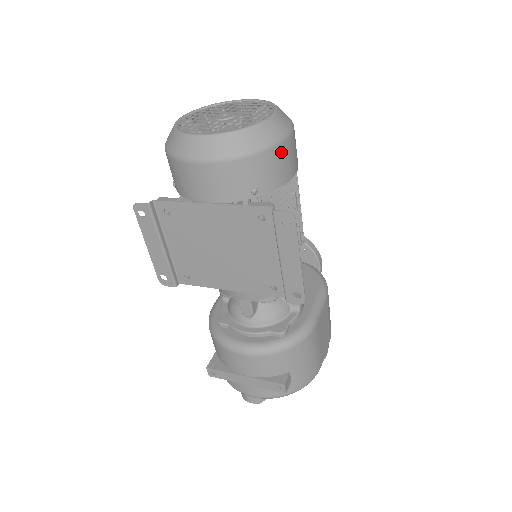
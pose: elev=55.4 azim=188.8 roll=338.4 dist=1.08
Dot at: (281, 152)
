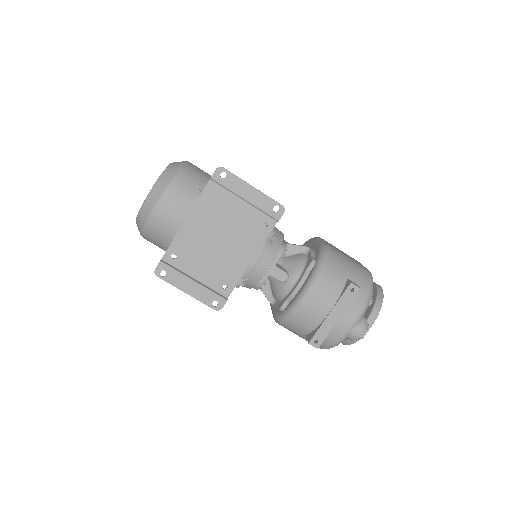
Dot at: (191, 168)
